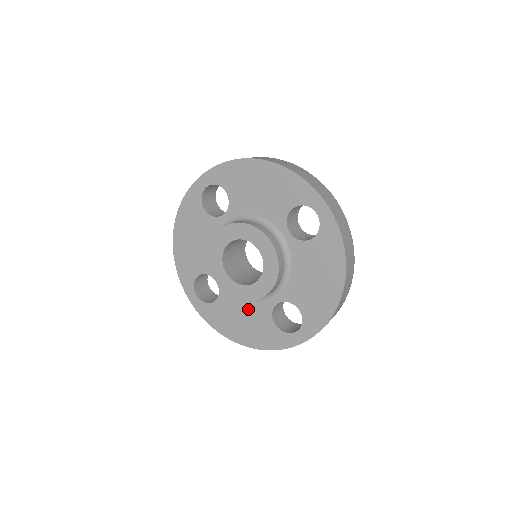
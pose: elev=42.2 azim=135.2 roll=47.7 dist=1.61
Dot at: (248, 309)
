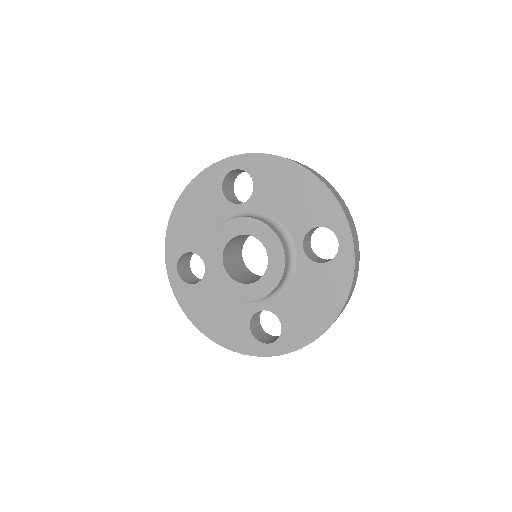
Dot at: (300, 287)
